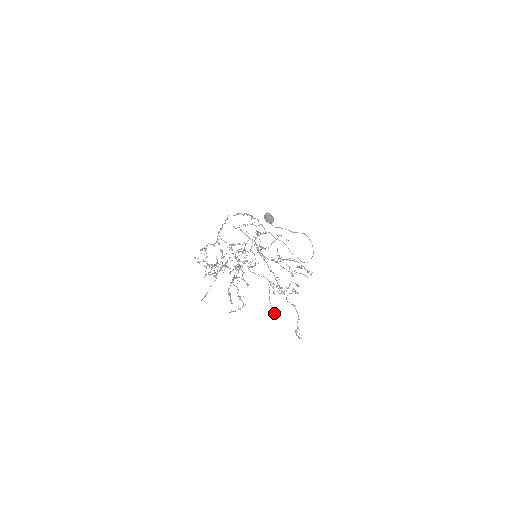
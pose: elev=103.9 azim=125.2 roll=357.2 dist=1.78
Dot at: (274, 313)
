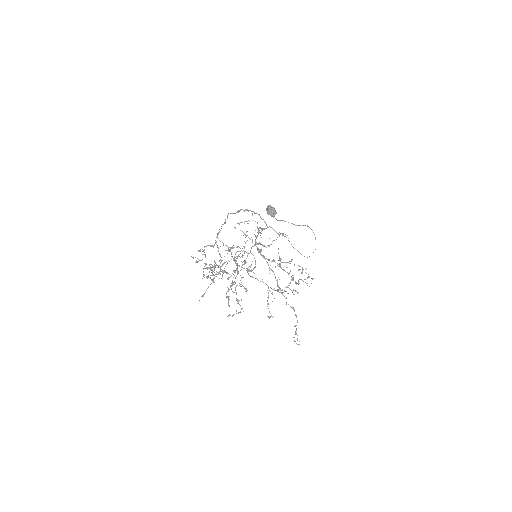
Dot at: occluded
